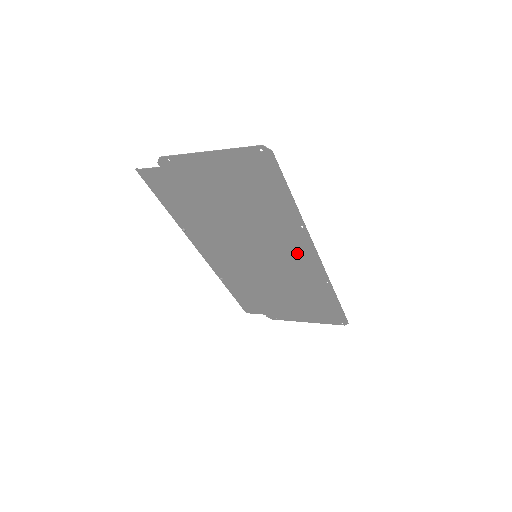
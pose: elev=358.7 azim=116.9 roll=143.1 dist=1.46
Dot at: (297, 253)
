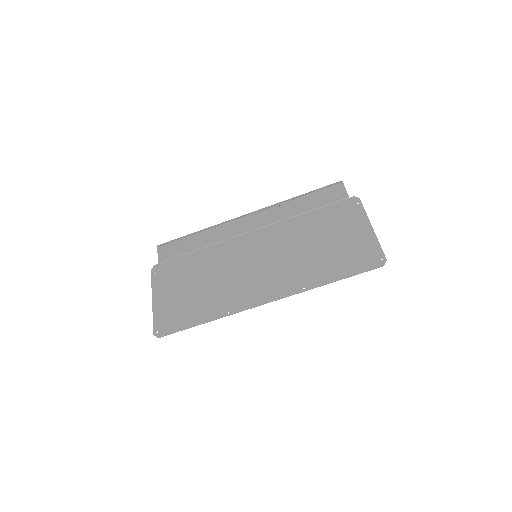
Dot at: (258, 290)
